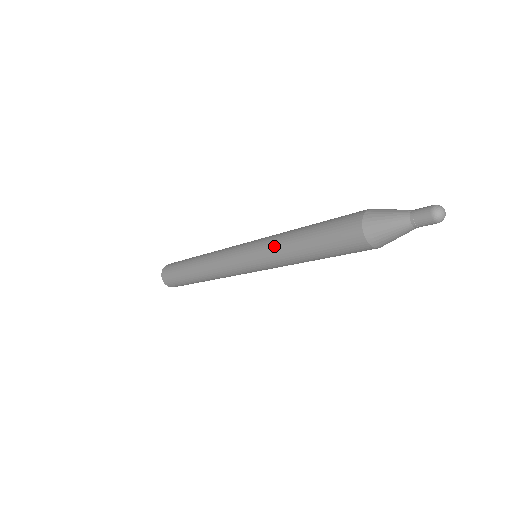
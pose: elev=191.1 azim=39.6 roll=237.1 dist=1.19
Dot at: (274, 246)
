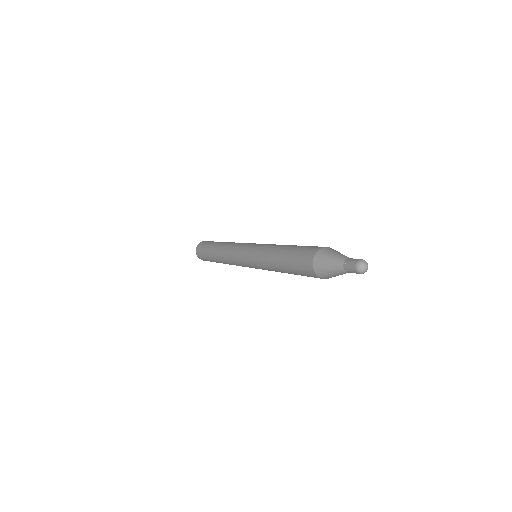
Dot at: (262, 260)
